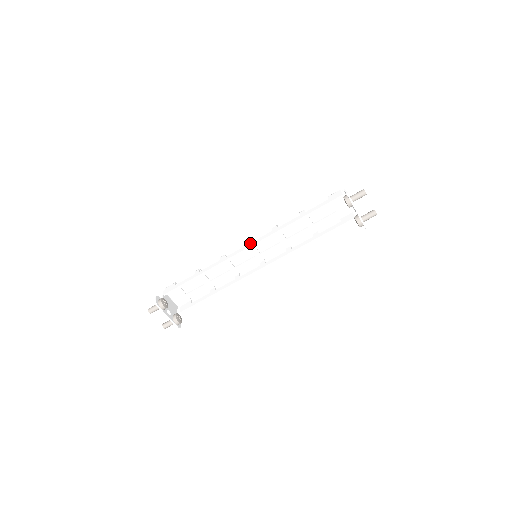
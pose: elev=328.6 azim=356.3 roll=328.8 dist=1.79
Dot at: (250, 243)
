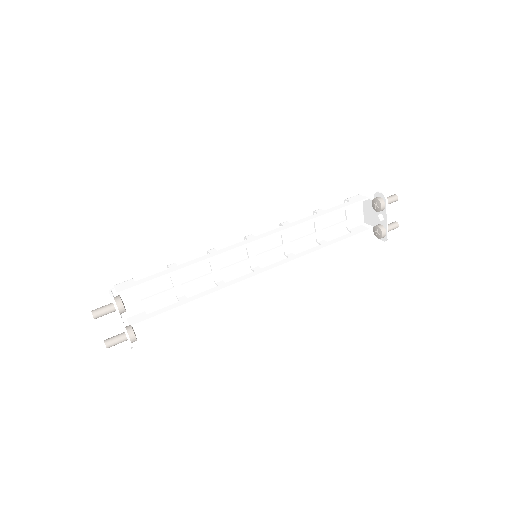
Dot at: (255, 236)
